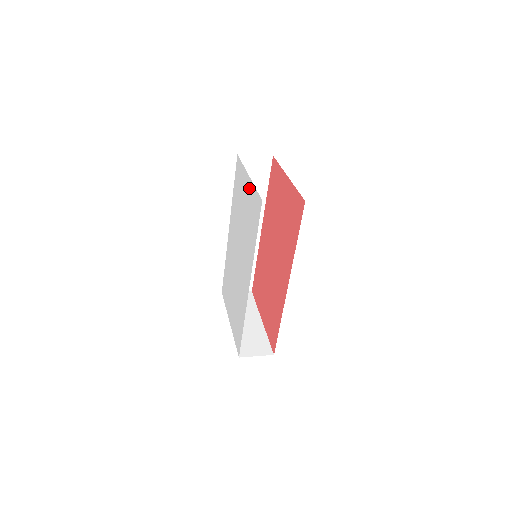
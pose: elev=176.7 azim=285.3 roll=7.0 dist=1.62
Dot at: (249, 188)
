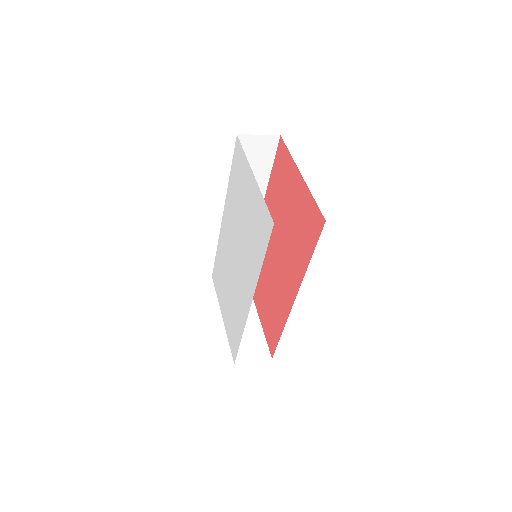
Dot at: (254, 192)
